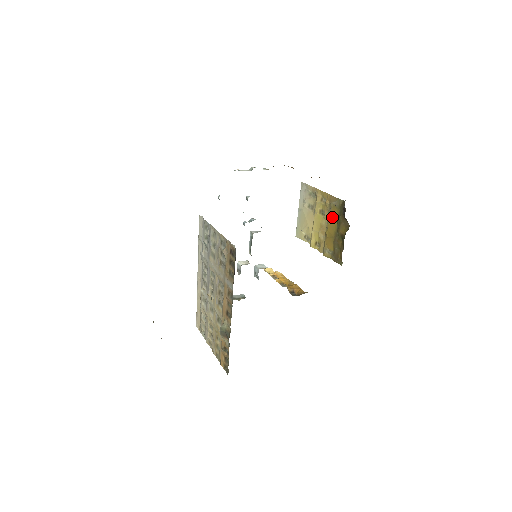
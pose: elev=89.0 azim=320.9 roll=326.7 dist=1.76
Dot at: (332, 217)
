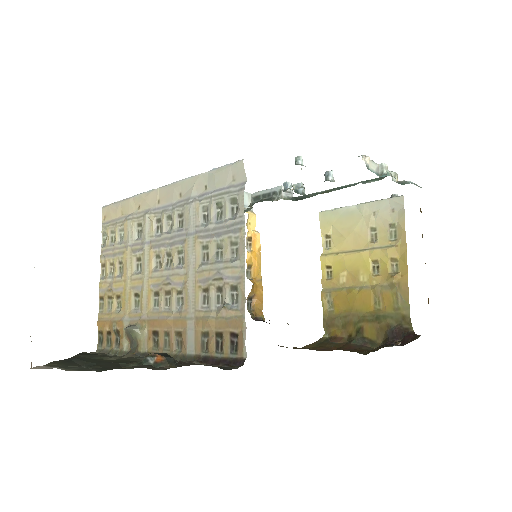
Dot at: (378, 295)
